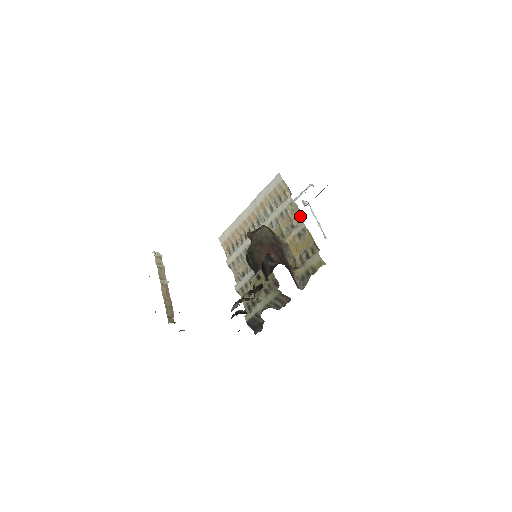
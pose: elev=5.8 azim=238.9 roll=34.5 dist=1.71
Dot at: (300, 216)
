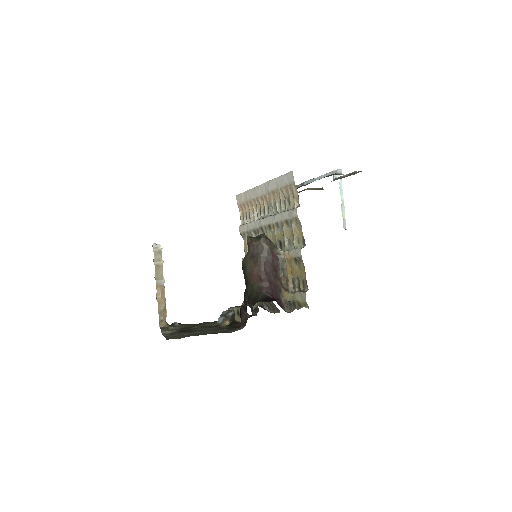
Dot at: (301, 238)
